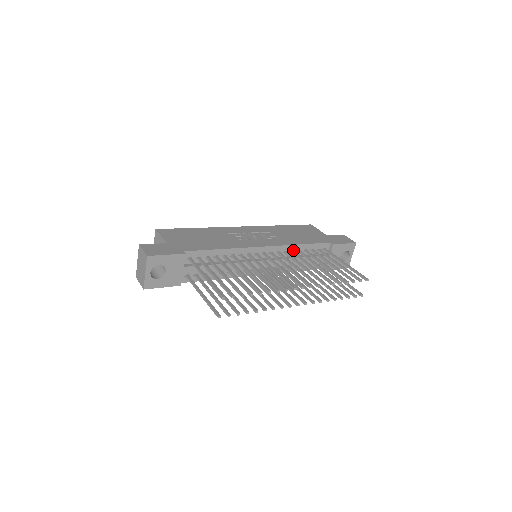
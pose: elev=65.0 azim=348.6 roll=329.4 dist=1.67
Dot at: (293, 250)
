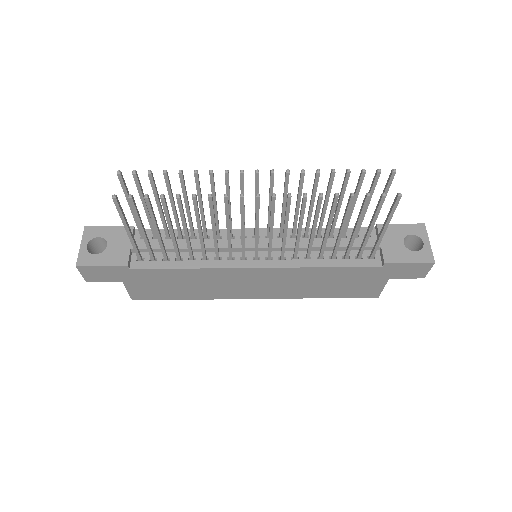
Dot at: (309, 237)
